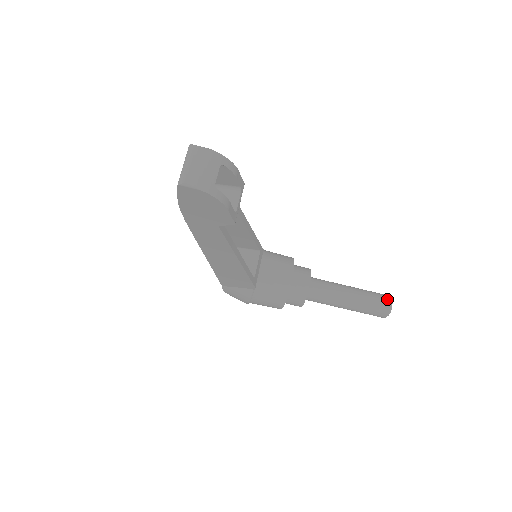
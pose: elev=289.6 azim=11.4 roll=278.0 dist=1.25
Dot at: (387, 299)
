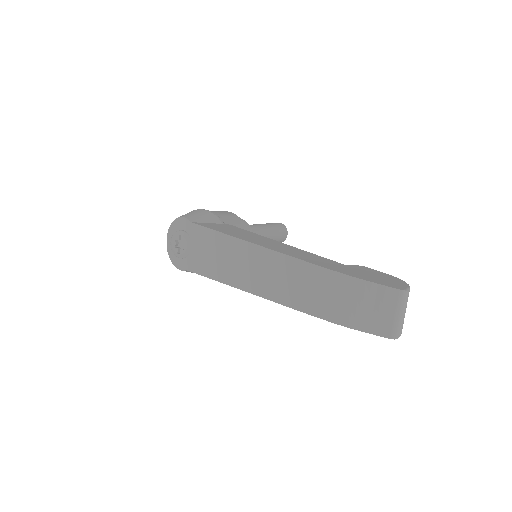
Dot at: (286, 231)
